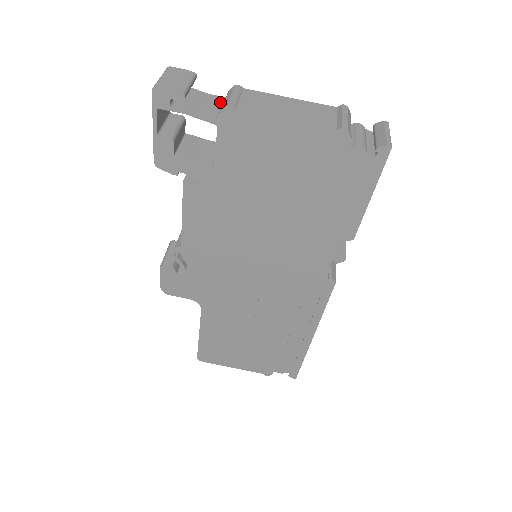
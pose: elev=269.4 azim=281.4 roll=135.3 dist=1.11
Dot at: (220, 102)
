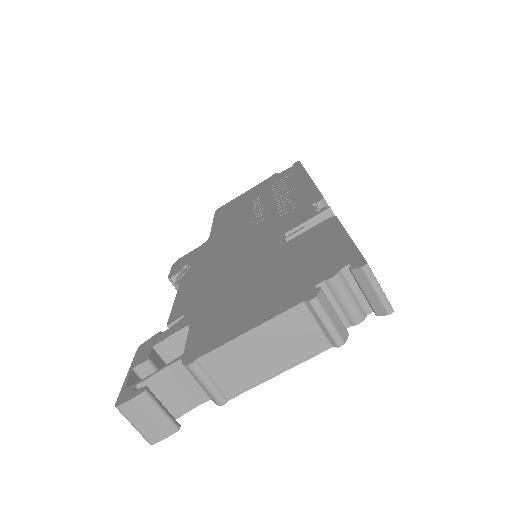
Dot at: (186, 372)
